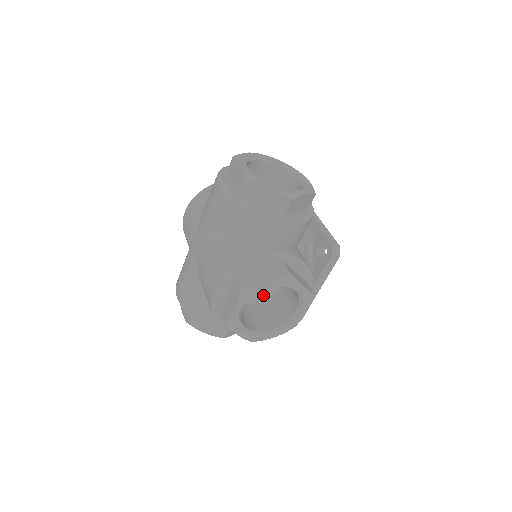
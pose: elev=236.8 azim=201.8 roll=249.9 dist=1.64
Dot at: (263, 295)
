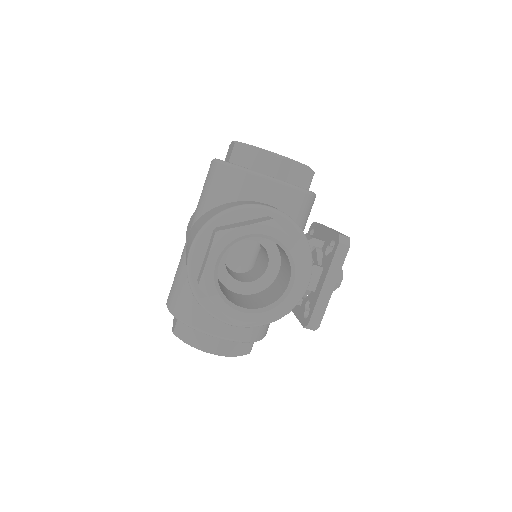
Dot at: (257, 285)
